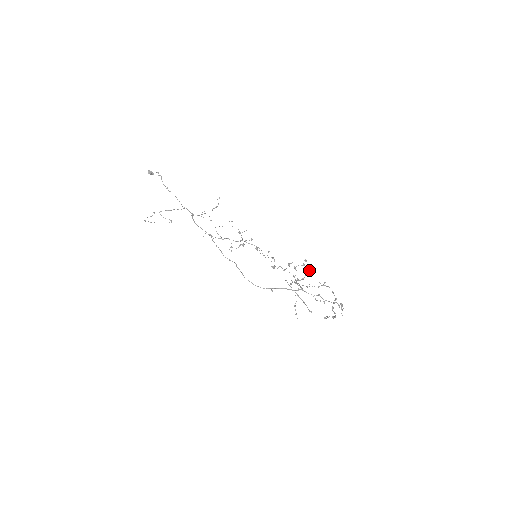
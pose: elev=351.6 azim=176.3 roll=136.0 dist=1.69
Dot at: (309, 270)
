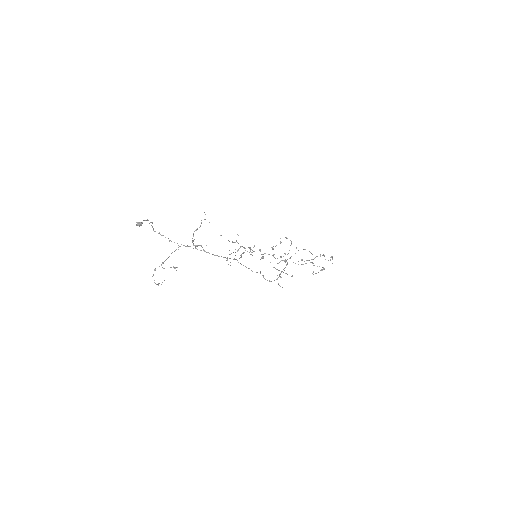
Dot at: occluded
